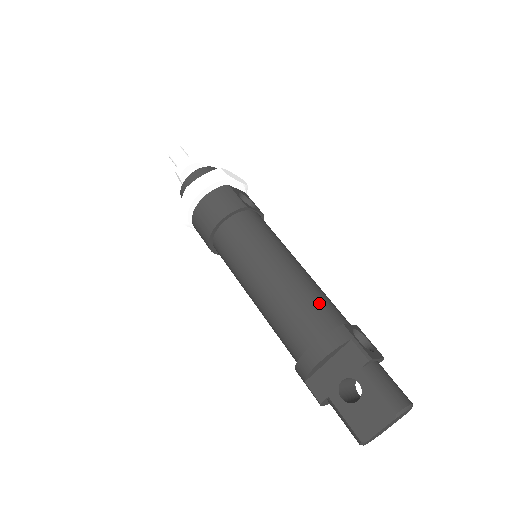
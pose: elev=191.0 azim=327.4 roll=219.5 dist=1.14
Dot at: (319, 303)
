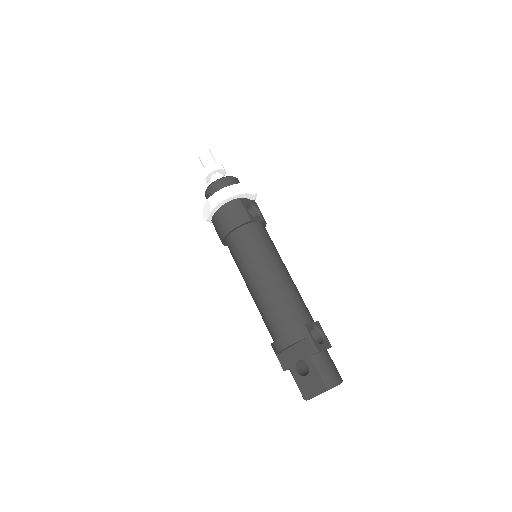
Dot at: (292, 306)
